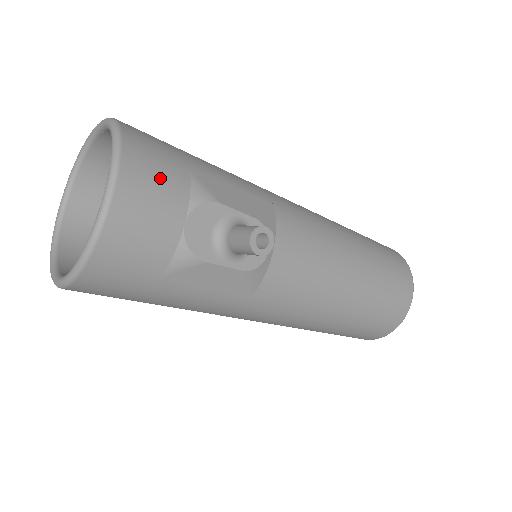
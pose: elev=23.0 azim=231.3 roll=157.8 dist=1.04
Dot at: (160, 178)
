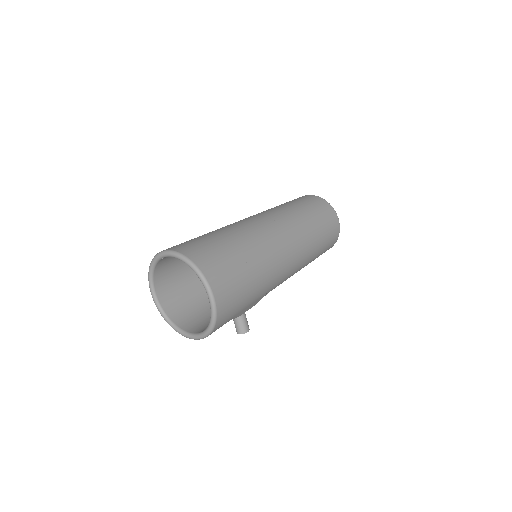
Dot at: occluded
